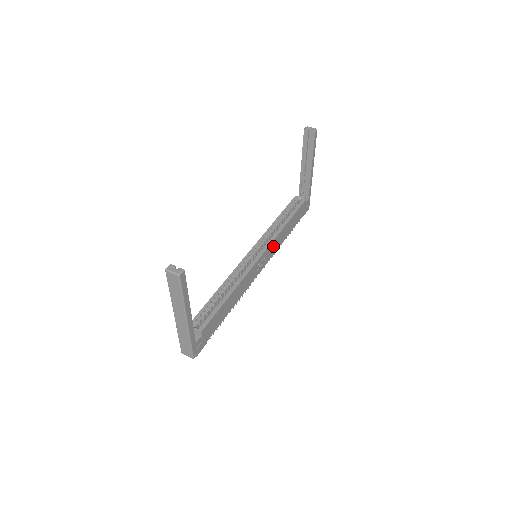
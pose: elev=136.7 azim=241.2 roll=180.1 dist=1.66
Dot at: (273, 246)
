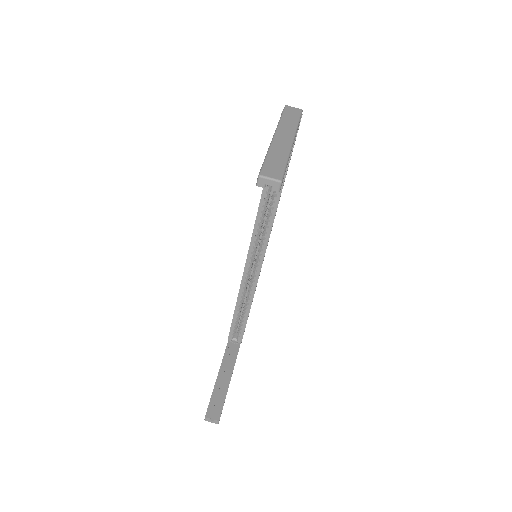
Dot at: occluded
